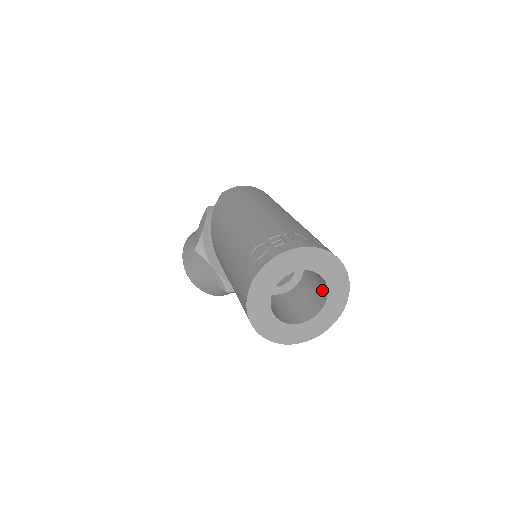
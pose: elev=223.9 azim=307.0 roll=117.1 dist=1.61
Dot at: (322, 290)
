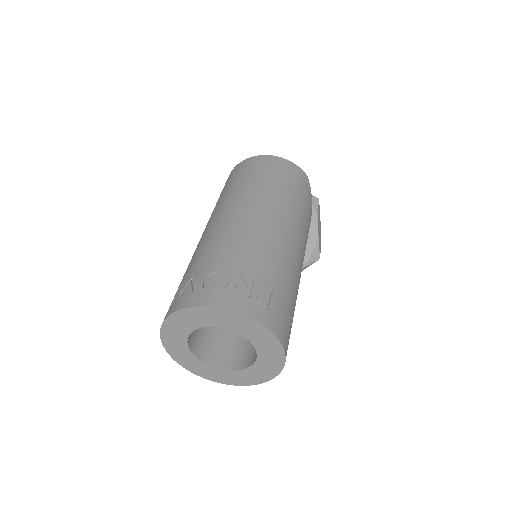
Dot at: occluded
